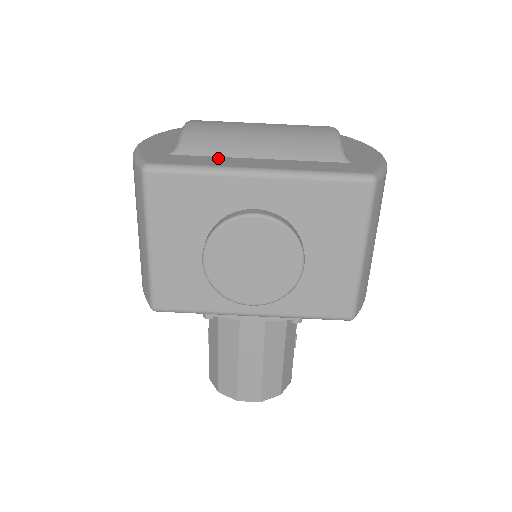
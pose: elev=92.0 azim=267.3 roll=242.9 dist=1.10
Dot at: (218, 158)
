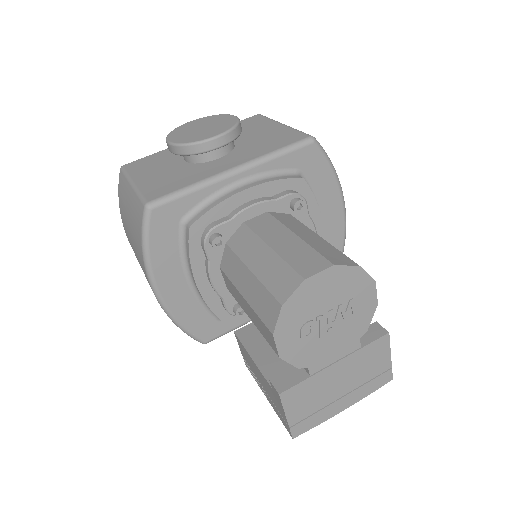
Dot at: occluded
